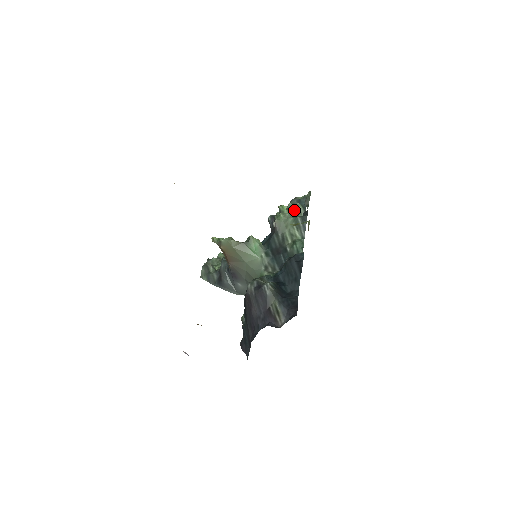
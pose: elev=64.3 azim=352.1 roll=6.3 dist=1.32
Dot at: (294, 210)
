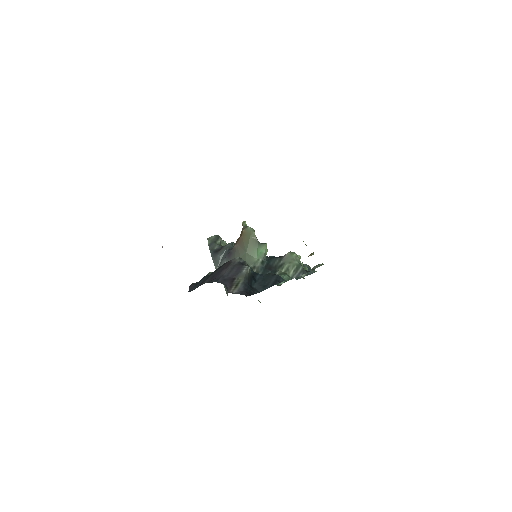
Dot at: occluded
